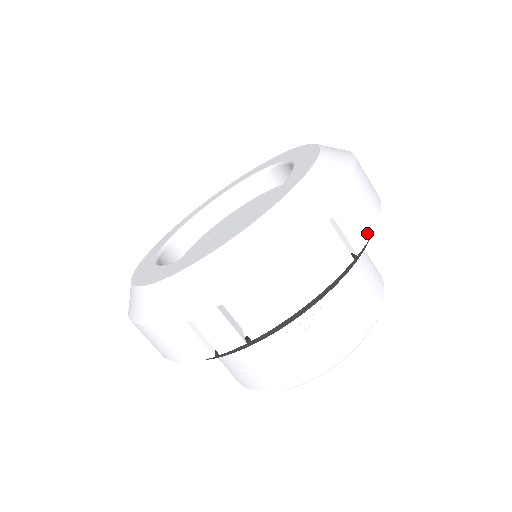
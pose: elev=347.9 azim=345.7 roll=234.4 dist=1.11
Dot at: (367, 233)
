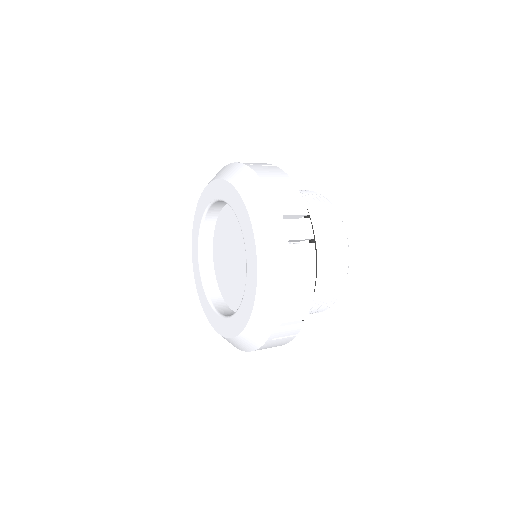
Dot at: (307, 221)
